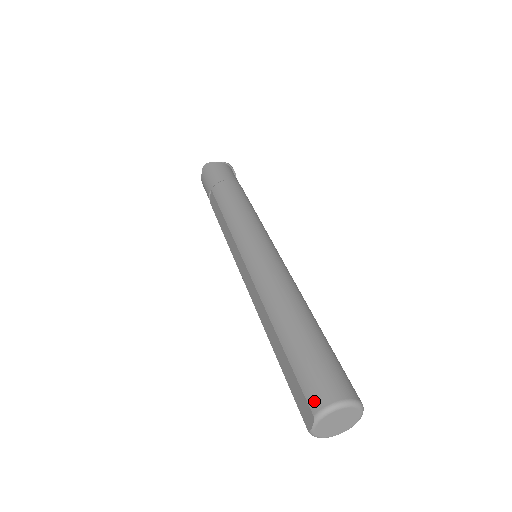
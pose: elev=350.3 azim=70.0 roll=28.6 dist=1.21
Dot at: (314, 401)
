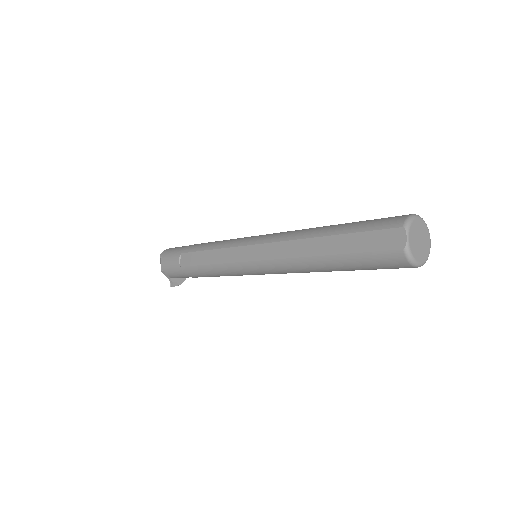
Dot at: (395, 222)
